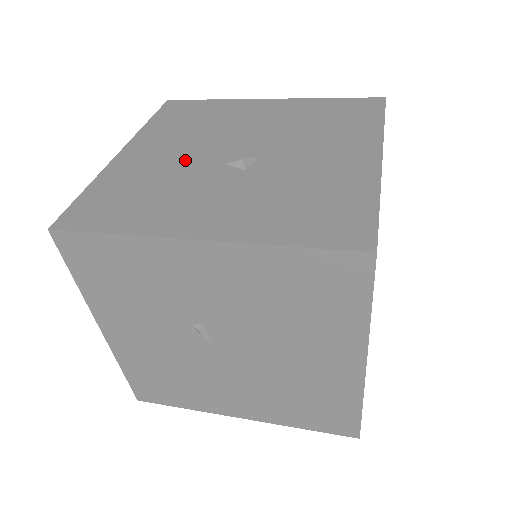
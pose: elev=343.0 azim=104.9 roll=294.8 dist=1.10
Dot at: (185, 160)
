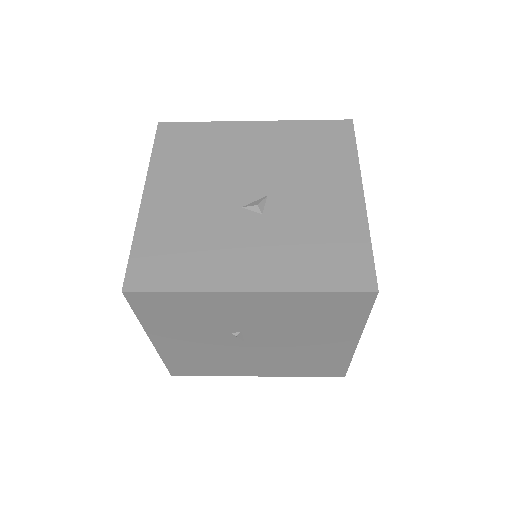
Dot at: (207, 204)
